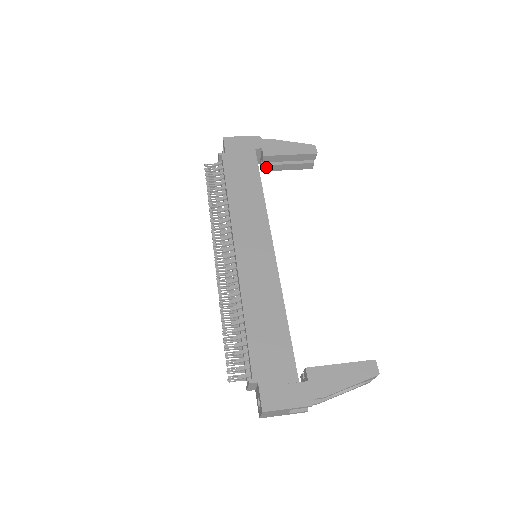
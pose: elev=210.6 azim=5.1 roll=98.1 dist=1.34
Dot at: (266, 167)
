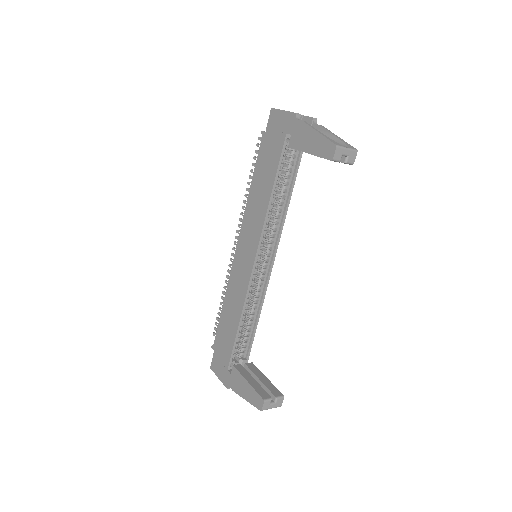
Dot at: occluded
